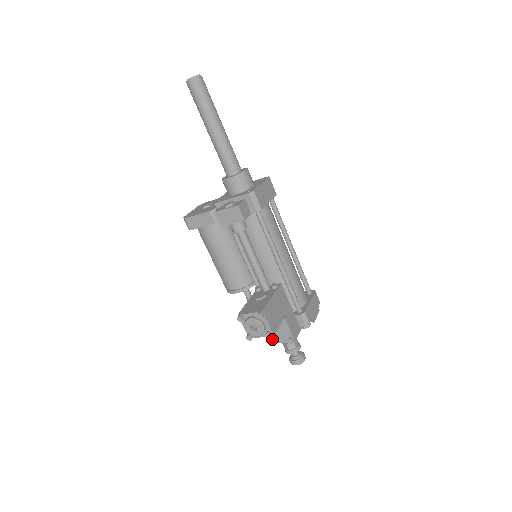
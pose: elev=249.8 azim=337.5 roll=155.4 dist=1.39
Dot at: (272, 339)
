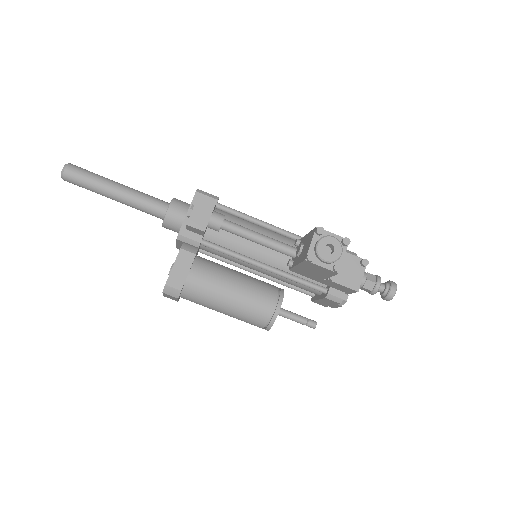
Dot at: (353, 286)
